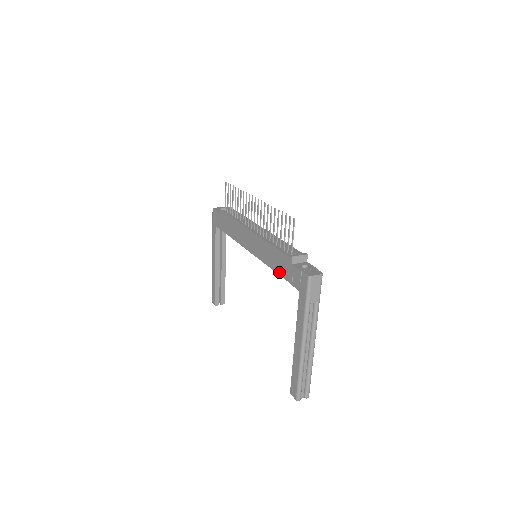
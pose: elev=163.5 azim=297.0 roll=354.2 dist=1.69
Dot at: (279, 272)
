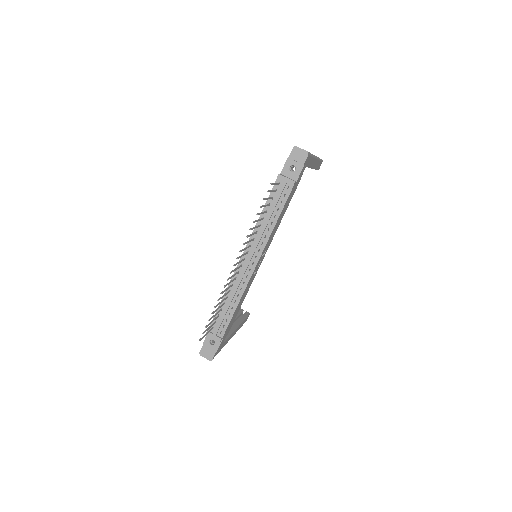
Dot at: occluded
